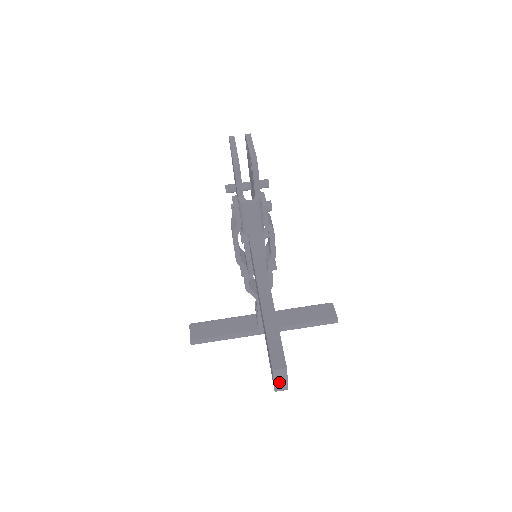
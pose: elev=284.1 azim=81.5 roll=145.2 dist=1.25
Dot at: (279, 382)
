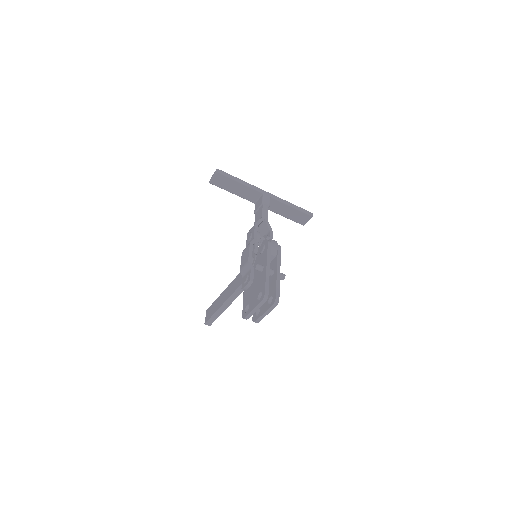
Dot at: occluded
